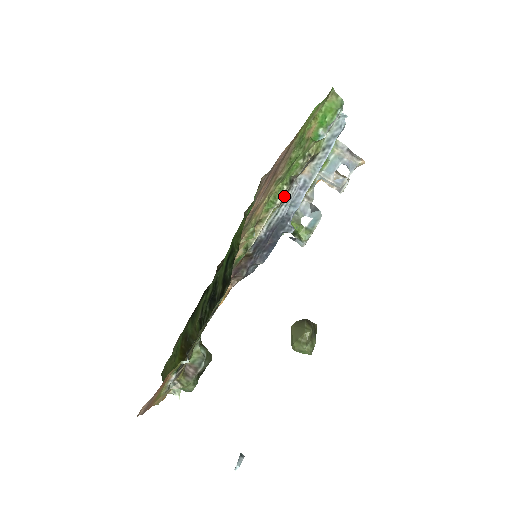
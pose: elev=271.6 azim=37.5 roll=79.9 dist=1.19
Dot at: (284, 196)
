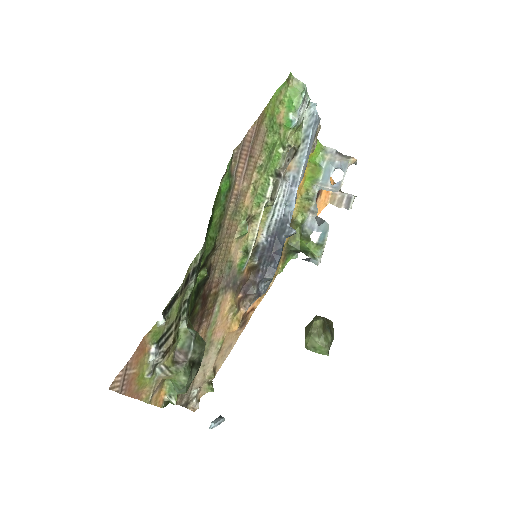
Dot at: (273, 190)
